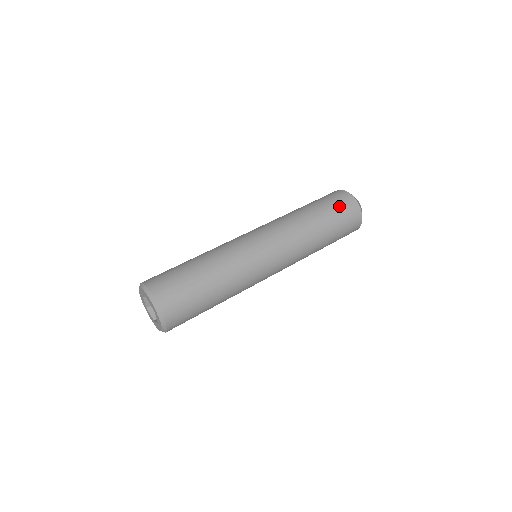
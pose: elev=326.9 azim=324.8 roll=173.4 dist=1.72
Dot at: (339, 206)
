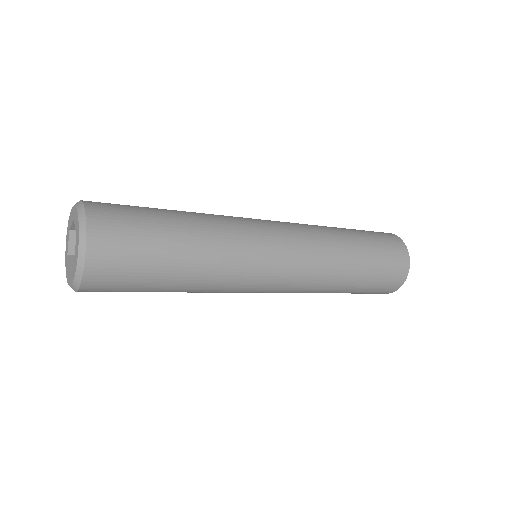
Dot at: (388, 269)
